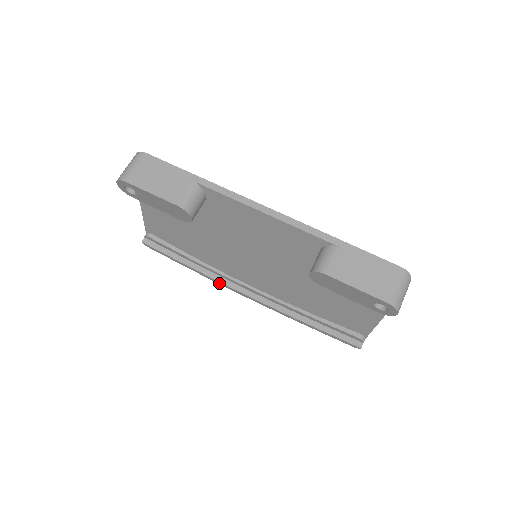
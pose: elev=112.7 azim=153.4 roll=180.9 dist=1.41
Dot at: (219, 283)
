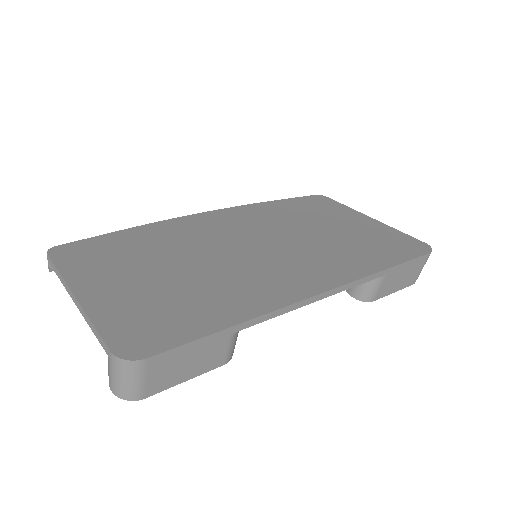
Dot at: occluded
